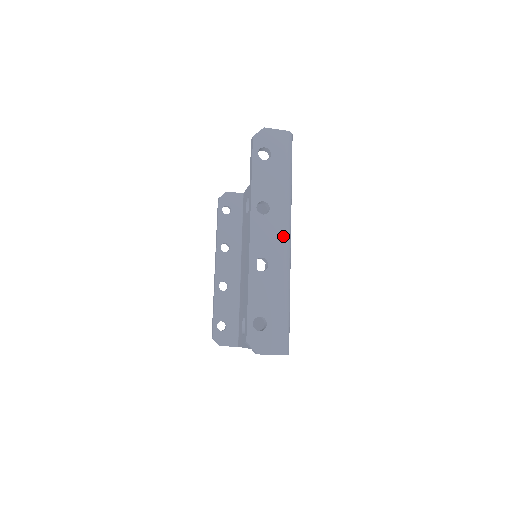
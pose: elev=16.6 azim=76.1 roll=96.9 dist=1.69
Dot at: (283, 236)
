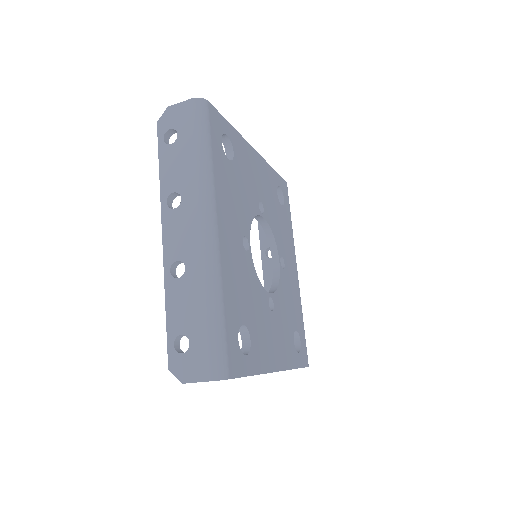
Dot at: (199, 227)
